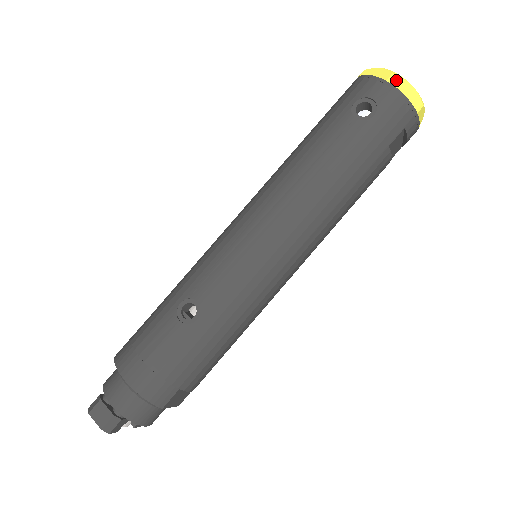
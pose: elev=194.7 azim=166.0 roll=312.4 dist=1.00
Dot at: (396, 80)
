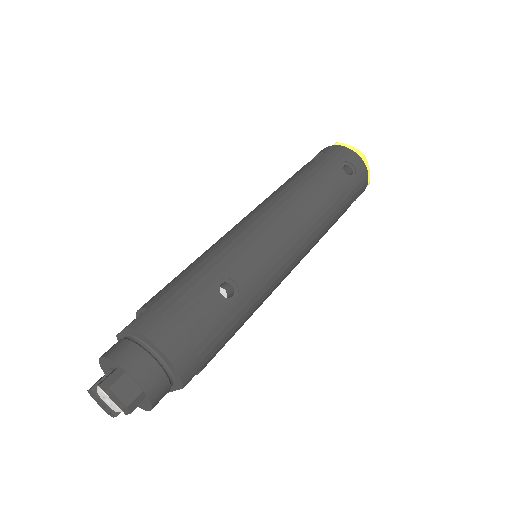
Dot at: (364, 159)
